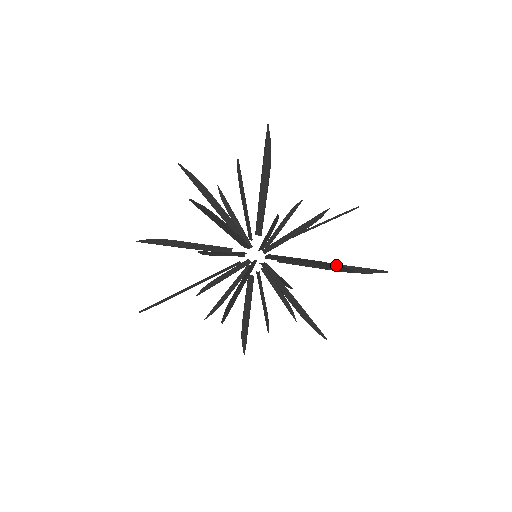
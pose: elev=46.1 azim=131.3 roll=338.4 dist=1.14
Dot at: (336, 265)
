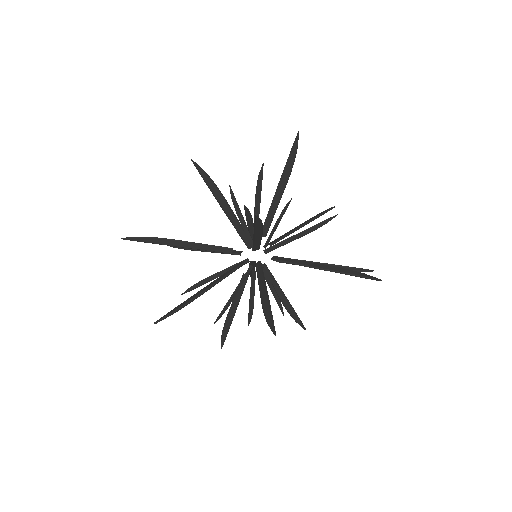
Dot at: (360, 273)
